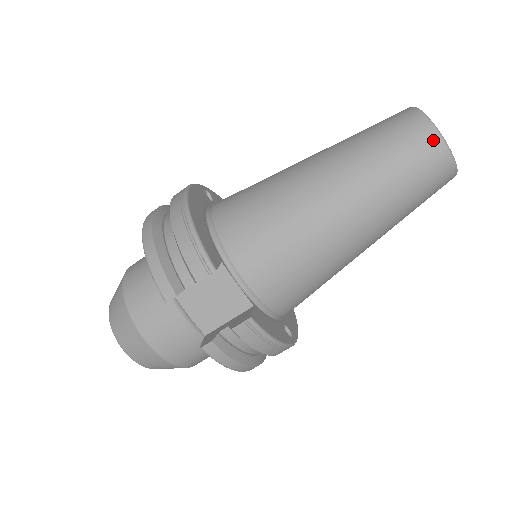
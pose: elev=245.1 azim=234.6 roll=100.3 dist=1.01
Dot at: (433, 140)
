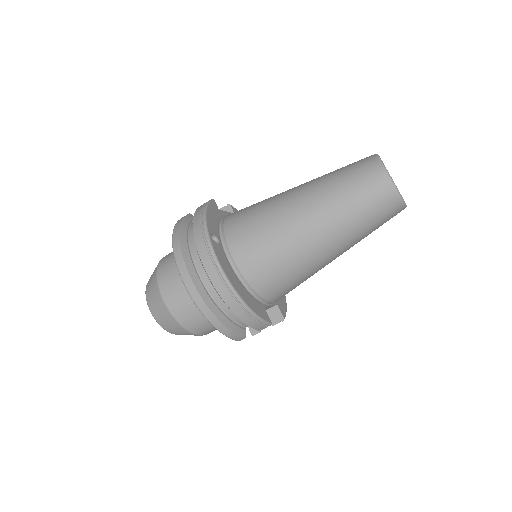
Dot at: (400, 210)
